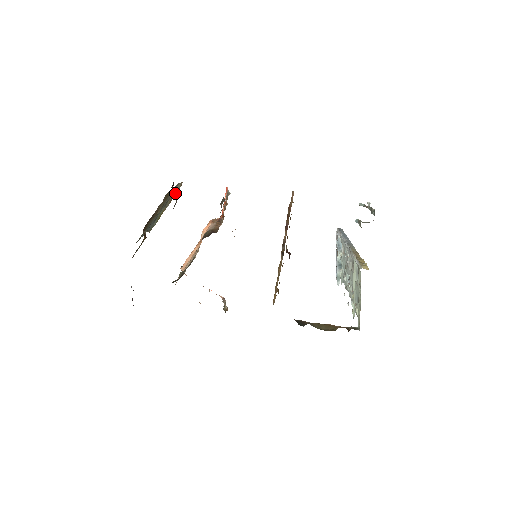
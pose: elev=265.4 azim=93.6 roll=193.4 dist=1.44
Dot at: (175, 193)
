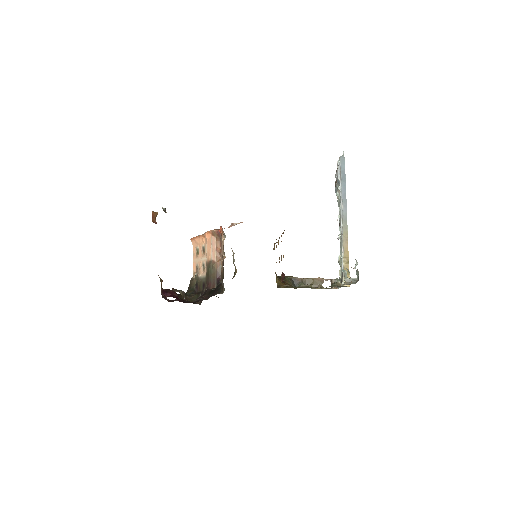
Dot at: occluded
